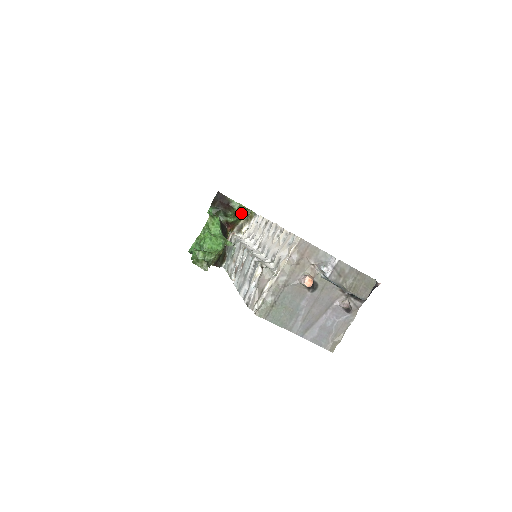
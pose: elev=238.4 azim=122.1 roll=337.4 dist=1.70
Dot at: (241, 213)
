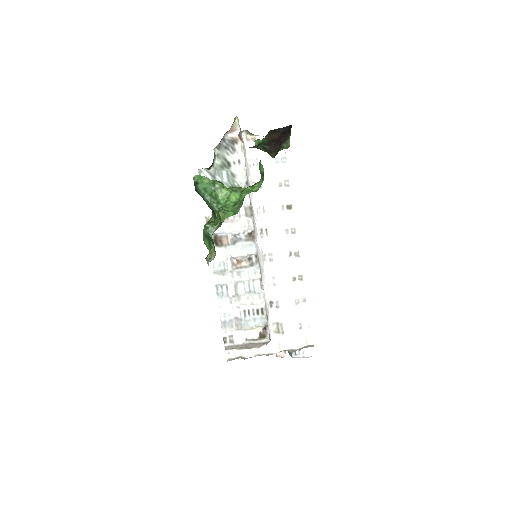
Dot at: occluded
